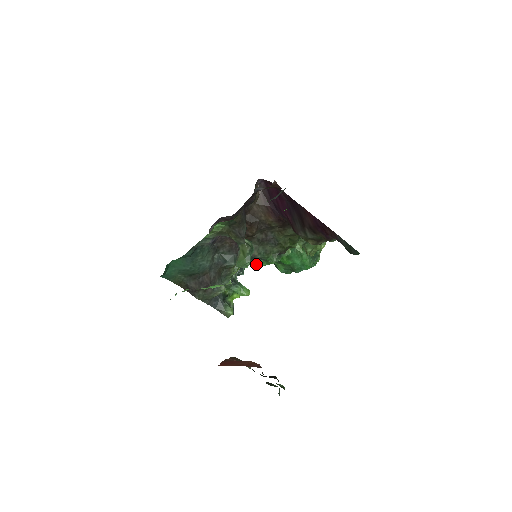
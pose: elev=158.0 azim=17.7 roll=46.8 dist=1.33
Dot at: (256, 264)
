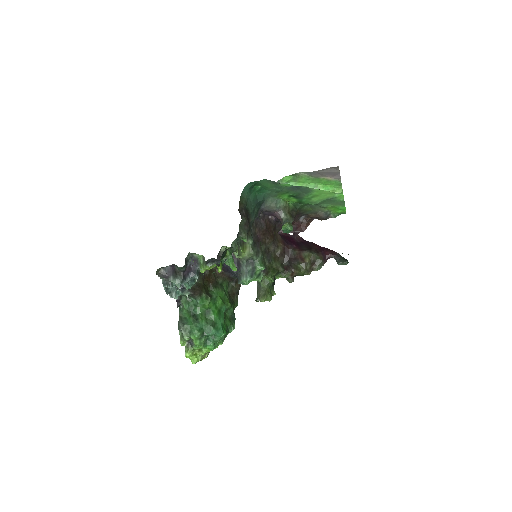
Dot at: (196, 295)
